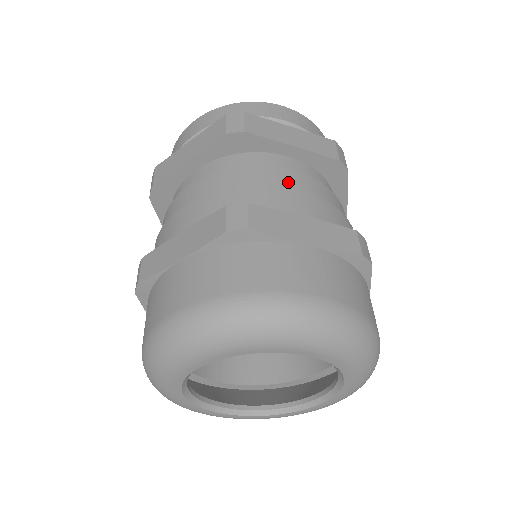
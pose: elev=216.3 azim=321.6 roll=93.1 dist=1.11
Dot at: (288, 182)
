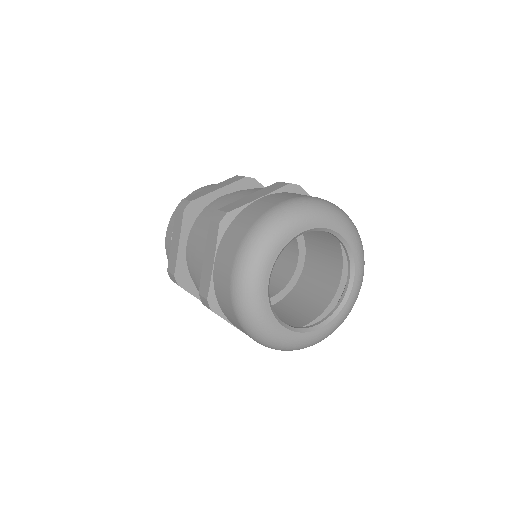
Dot at: occluded
